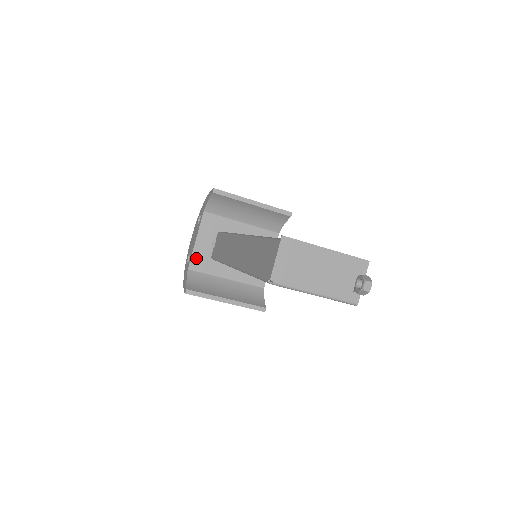
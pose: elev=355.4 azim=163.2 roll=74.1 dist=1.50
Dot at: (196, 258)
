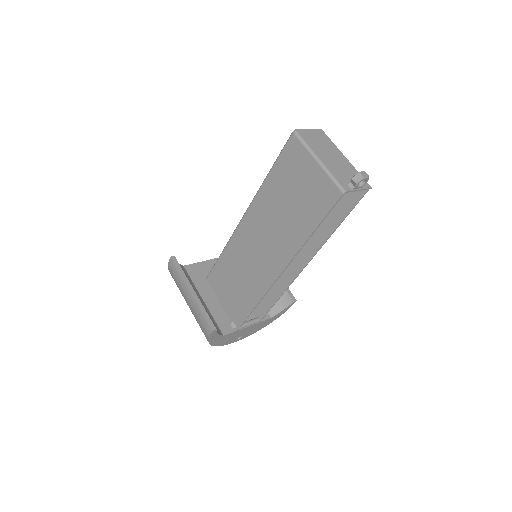
Dot at: (196, 267)
